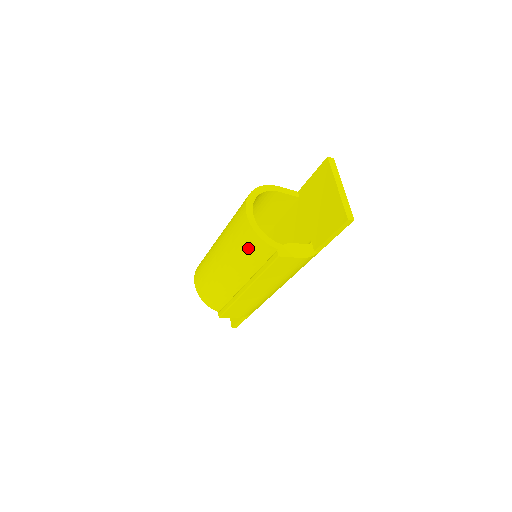
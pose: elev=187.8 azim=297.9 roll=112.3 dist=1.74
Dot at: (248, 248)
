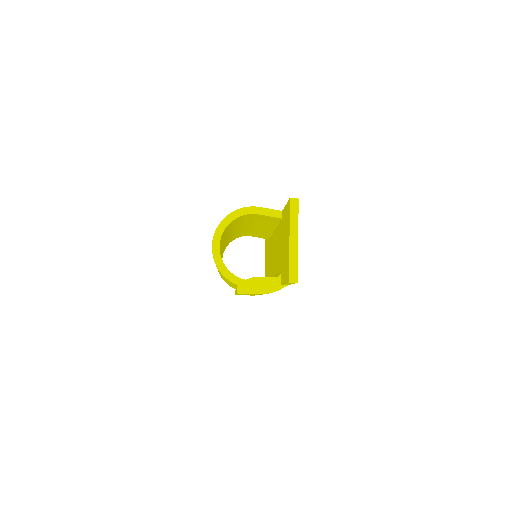
Dot at: occluded
